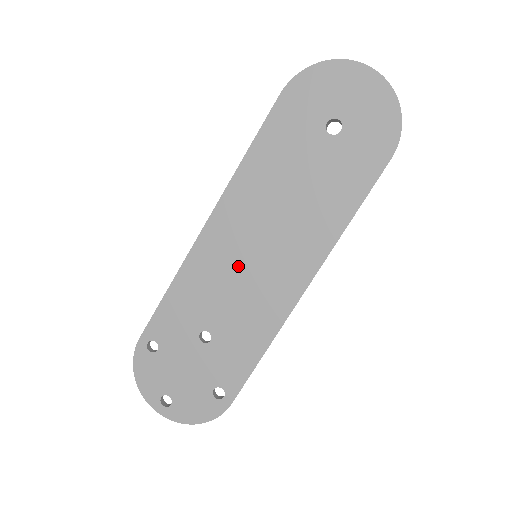
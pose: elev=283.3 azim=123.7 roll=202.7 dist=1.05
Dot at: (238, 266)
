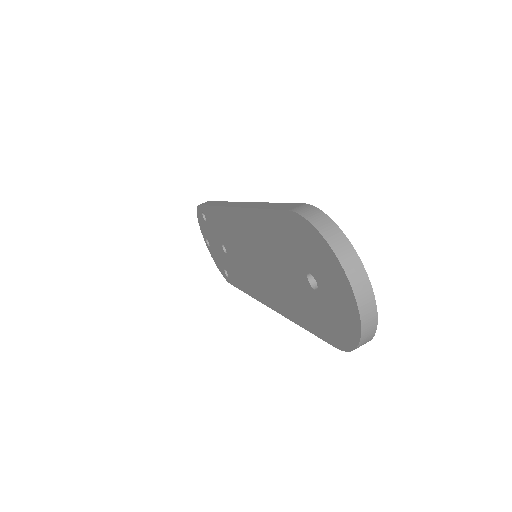
Dot at: (242, 249)
